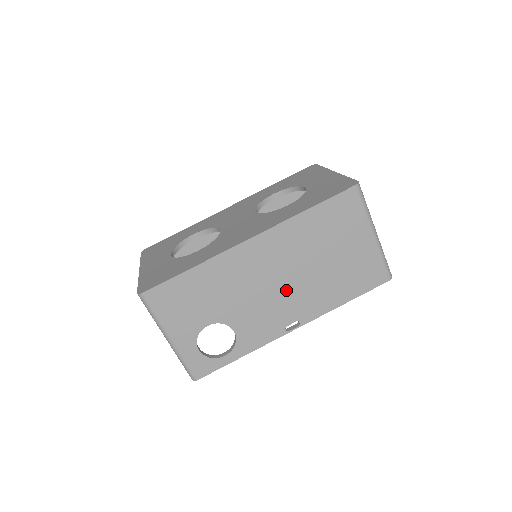
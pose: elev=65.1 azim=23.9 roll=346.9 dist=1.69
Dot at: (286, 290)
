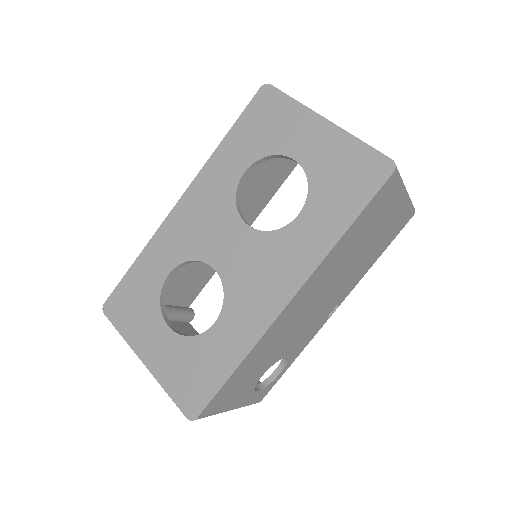
Dot at: (326, 299)
